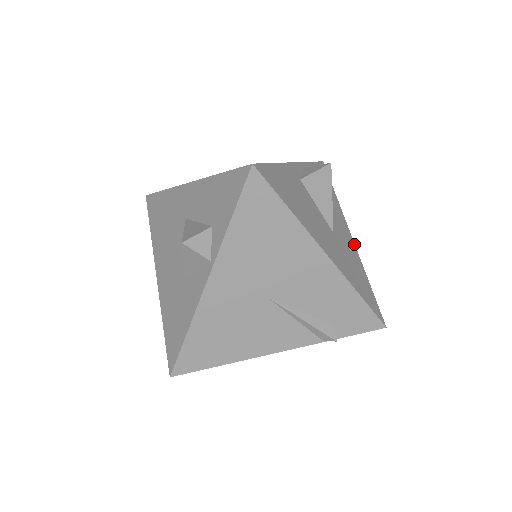
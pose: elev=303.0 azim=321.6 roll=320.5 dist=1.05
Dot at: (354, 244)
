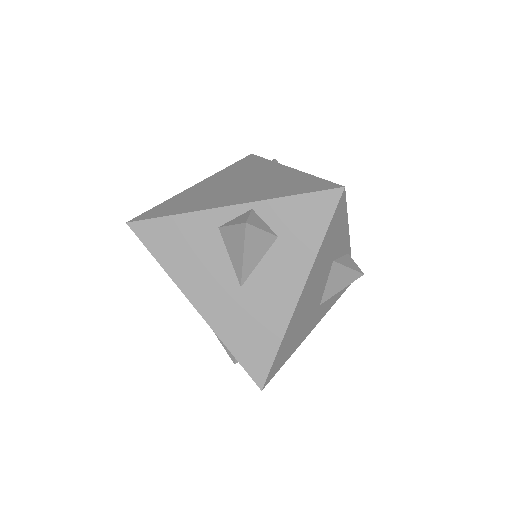
Dot at: (295, 303)
